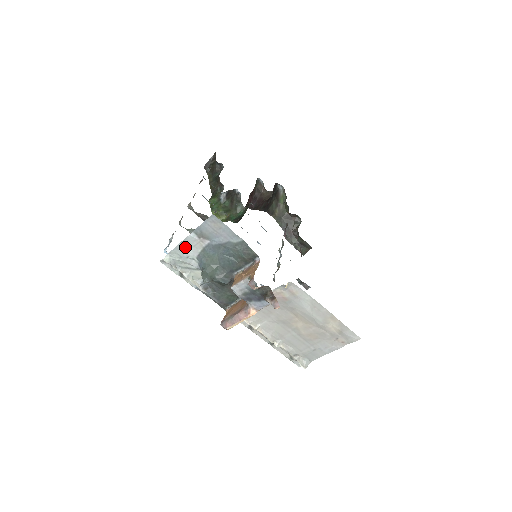
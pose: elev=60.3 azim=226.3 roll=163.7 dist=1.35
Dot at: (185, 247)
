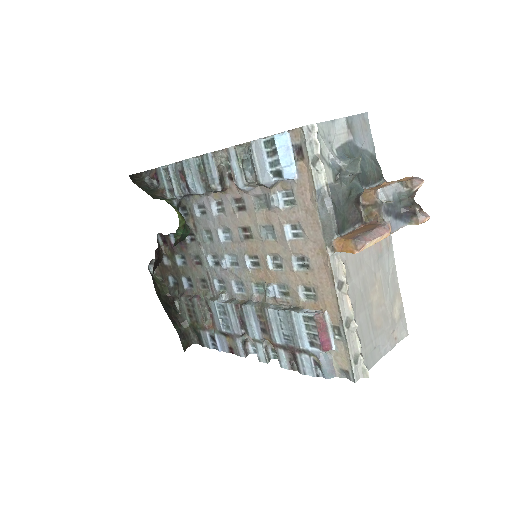
Dot at: (332, 129)
